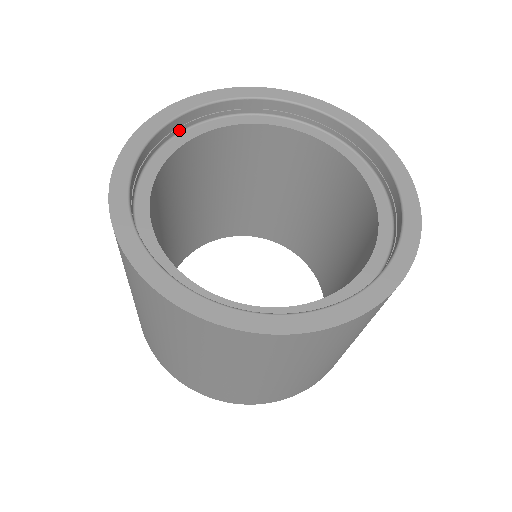
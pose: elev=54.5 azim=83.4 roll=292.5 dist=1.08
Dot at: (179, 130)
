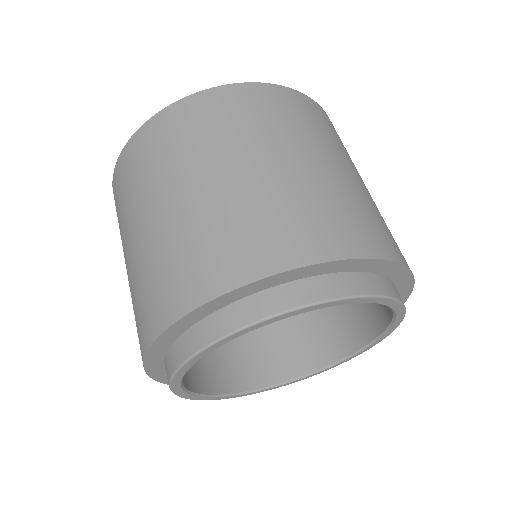
Dot at: occluded
